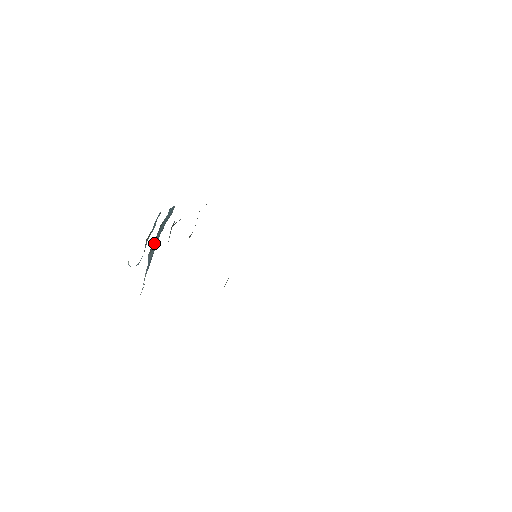
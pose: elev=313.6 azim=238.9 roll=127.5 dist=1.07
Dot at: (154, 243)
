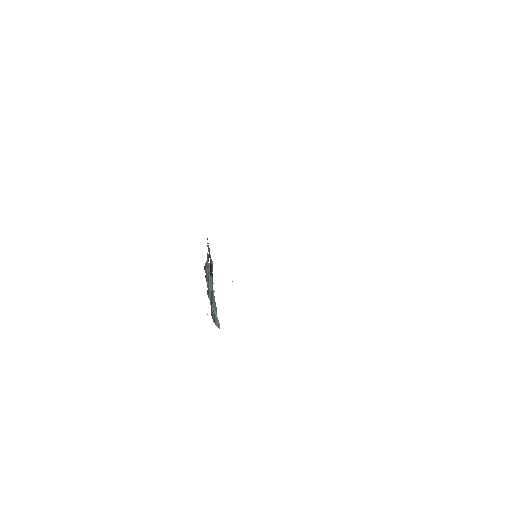
Dot at: (210, 290)
